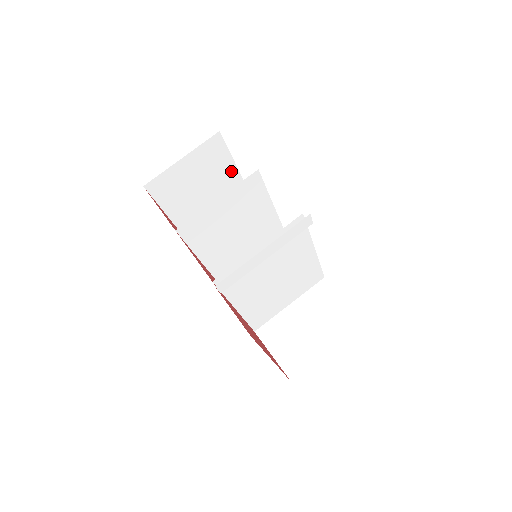
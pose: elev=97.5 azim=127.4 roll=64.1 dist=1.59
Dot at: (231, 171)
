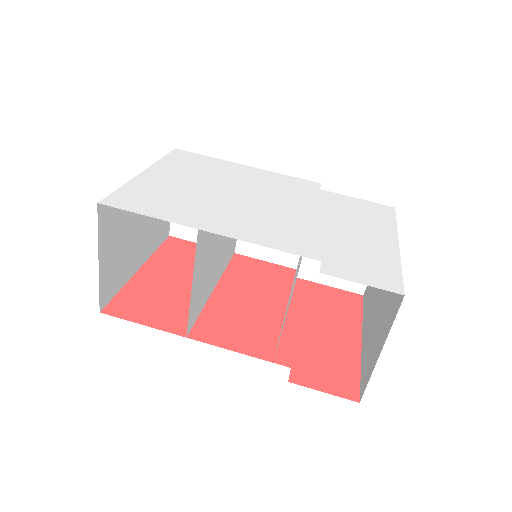
Dot at: occluded
